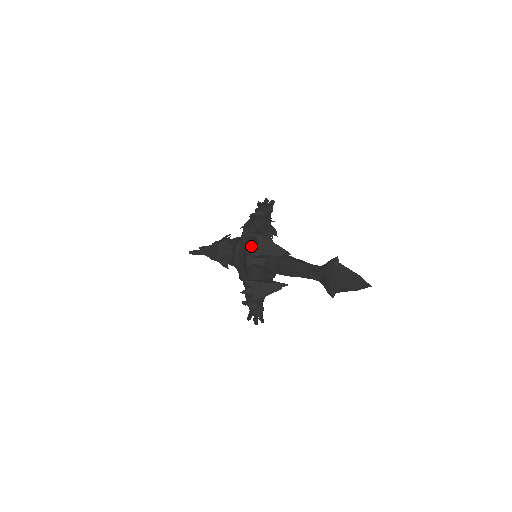
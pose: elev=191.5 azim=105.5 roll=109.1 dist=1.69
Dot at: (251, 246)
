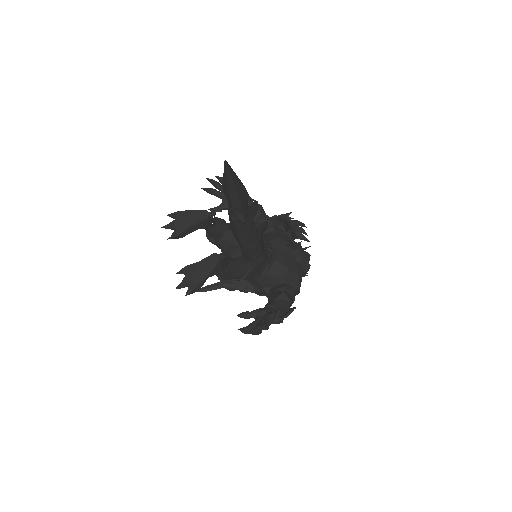
Dot at: (171, 229)
